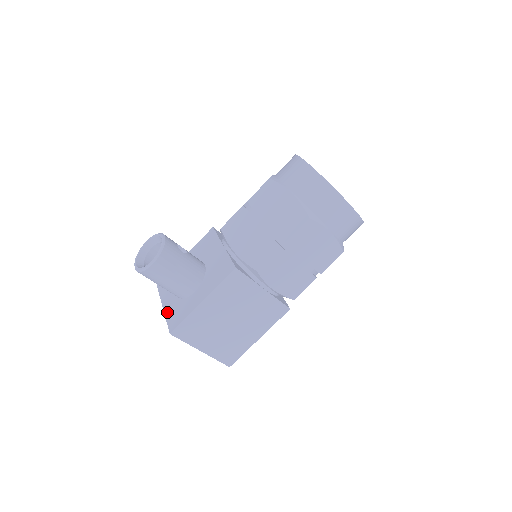
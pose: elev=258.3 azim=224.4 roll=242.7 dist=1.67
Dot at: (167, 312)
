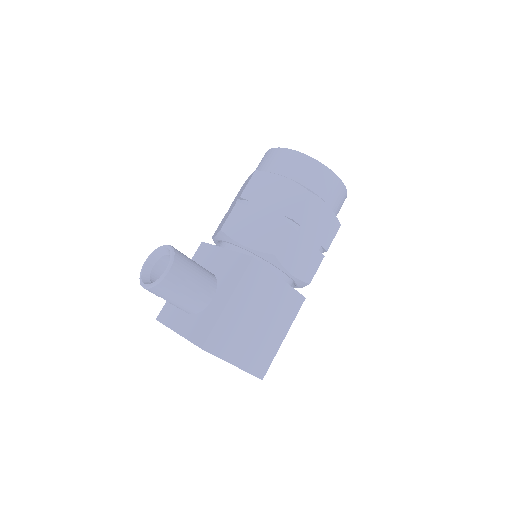
Dot at: (185, 333)
